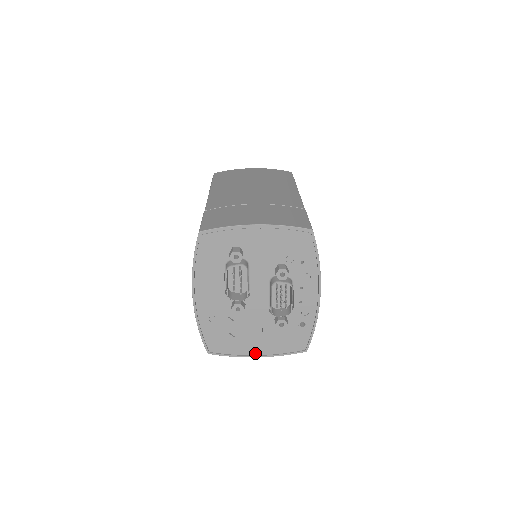
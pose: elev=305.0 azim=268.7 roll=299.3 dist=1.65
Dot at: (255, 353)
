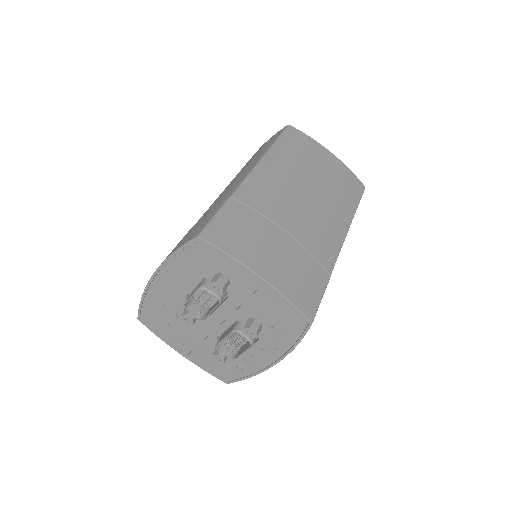
Dot at: (181, 350)
